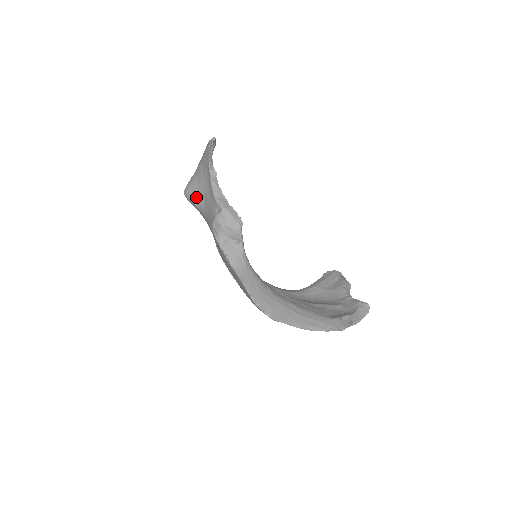
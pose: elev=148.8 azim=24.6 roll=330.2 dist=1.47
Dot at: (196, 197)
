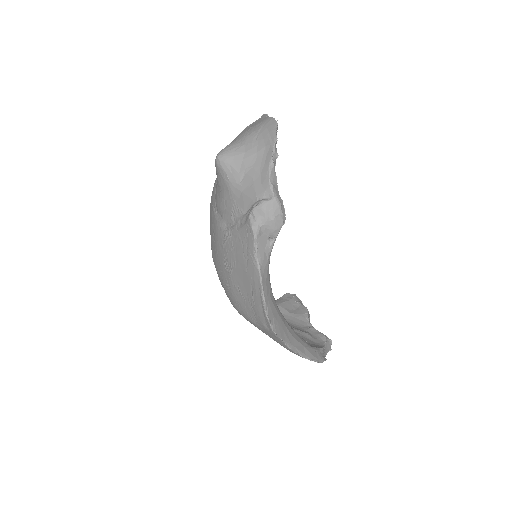
Dot at: (234, 169)
